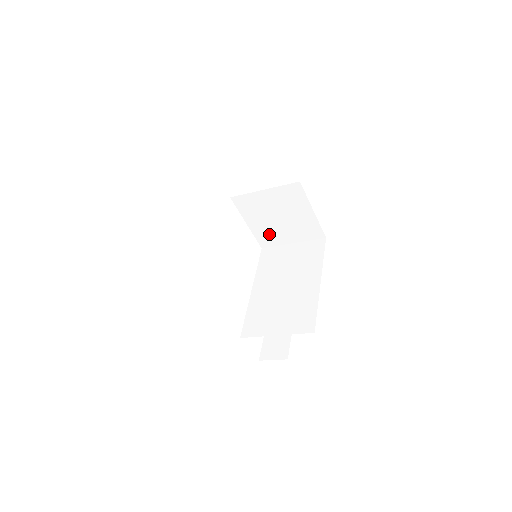
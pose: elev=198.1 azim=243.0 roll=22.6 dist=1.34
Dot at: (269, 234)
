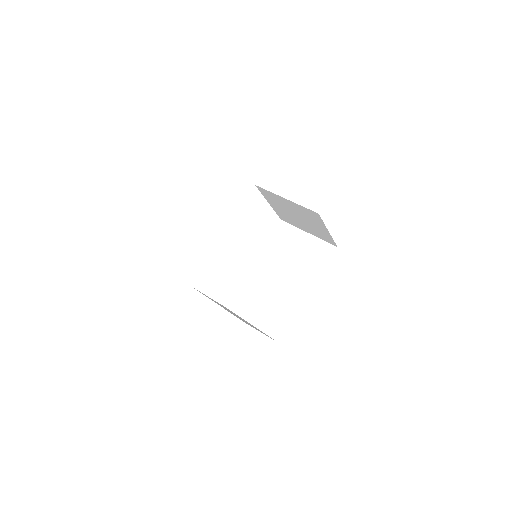
Dot at: (288, 218)
